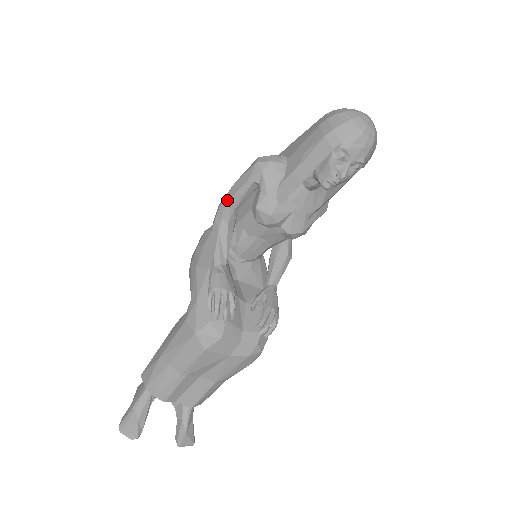
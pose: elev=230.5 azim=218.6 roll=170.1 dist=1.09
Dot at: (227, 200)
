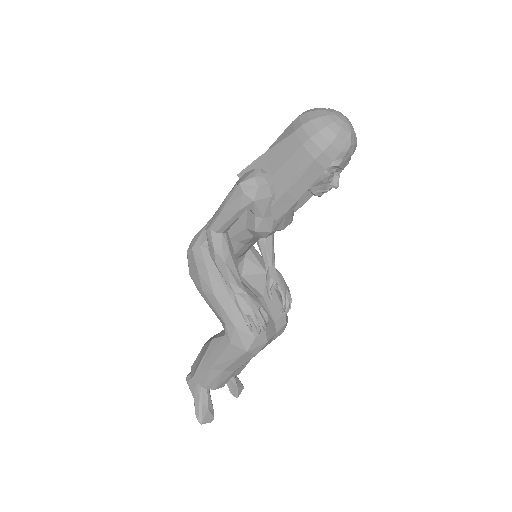
Dot at: (218, 228)
